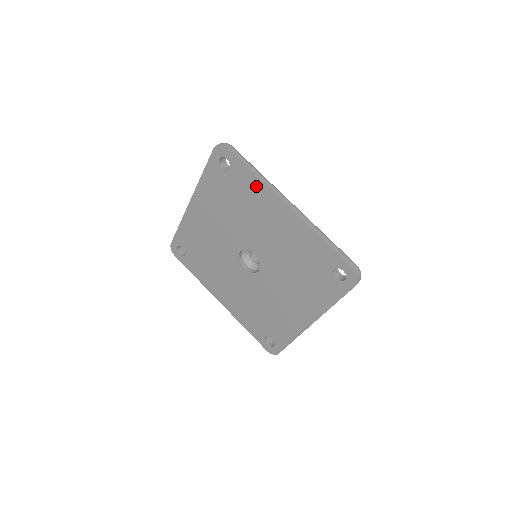
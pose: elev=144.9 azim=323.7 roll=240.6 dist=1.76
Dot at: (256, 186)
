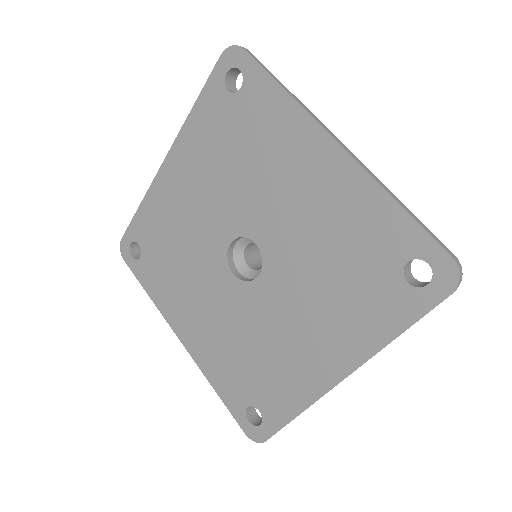
Dot at: (282, 112)
